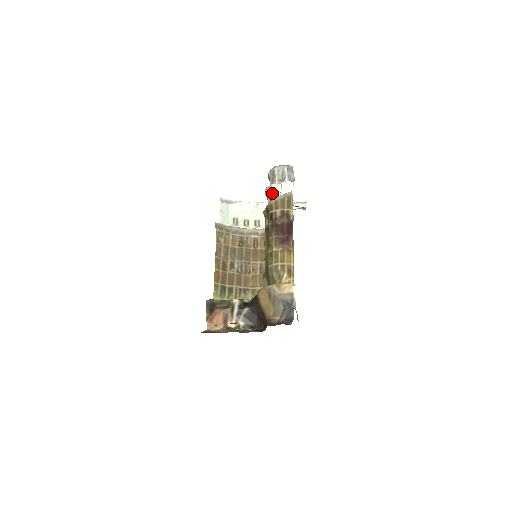
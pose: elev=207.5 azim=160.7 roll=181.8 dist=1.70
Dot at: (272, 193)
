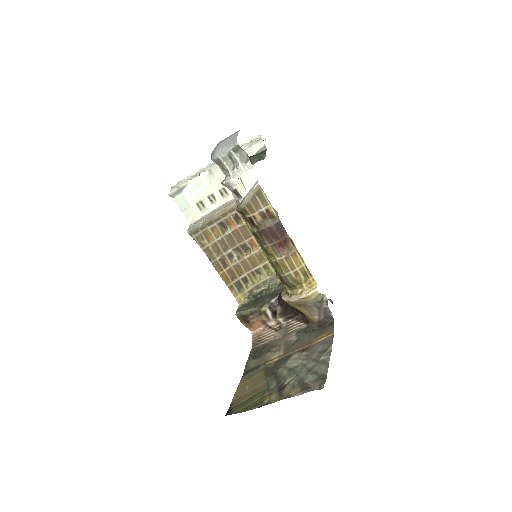
Dot at: (234, 190)
